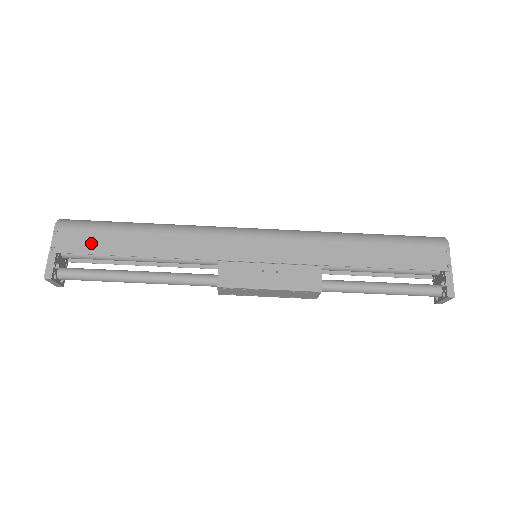
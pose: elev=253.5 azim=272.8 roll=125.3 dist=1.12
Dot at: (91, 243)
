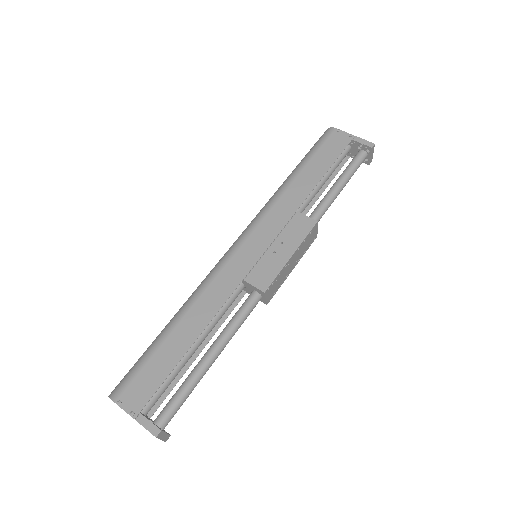
Dot at: (154, 376)
